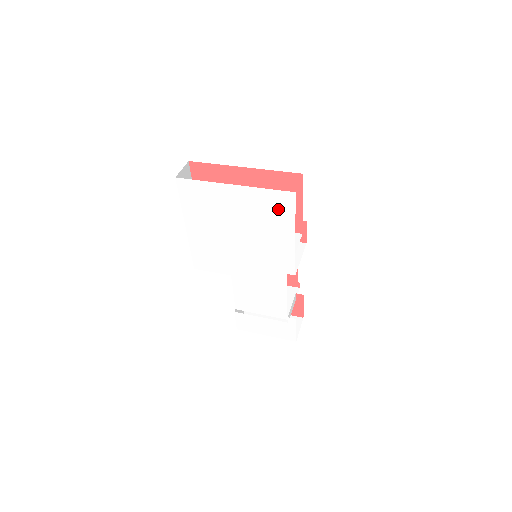
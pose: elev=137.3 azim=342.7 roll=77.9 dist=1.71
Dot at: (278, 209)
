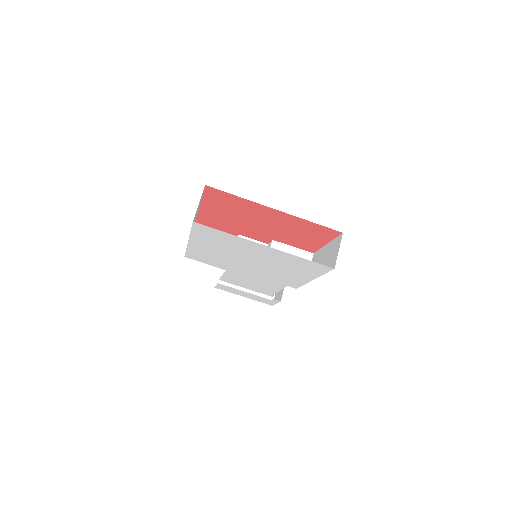
Dot at: (307, 267)
